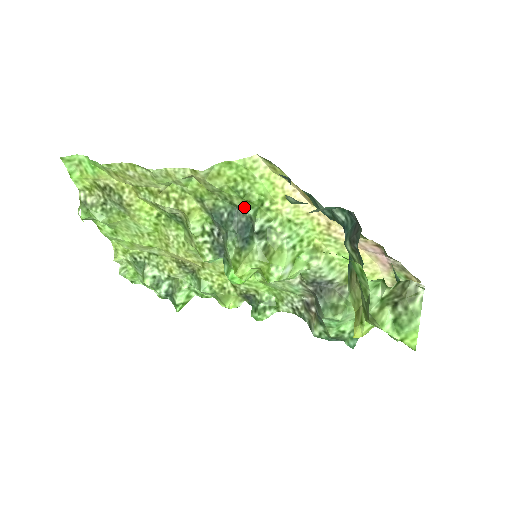
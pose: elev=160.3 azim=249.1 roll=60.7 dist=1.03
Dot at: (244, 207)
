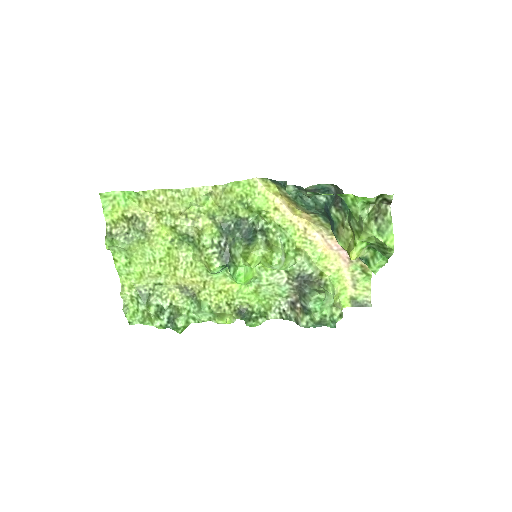
Dot at: (247, 217)
